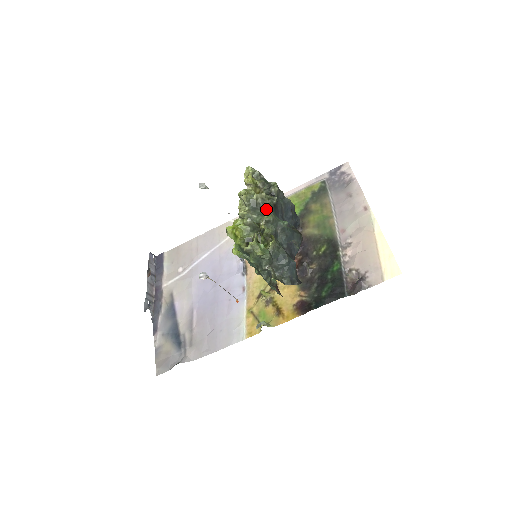
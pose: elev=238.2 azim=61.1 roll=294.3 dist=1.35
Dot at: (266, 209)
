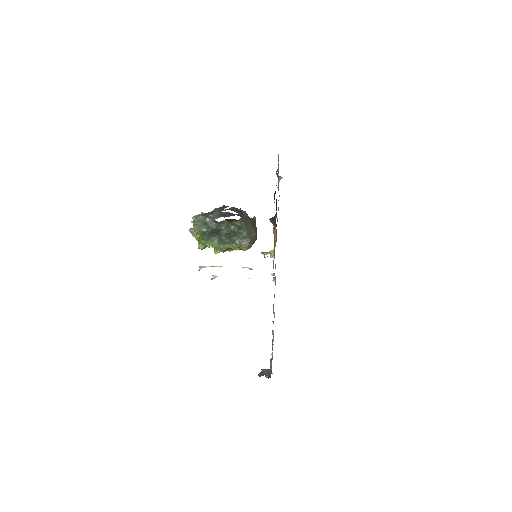
Dot at: occluded
